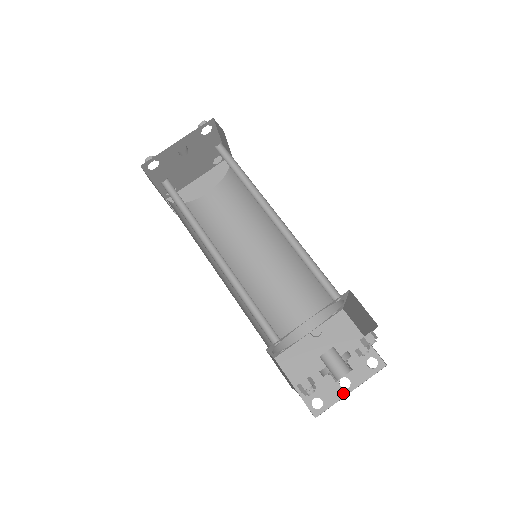
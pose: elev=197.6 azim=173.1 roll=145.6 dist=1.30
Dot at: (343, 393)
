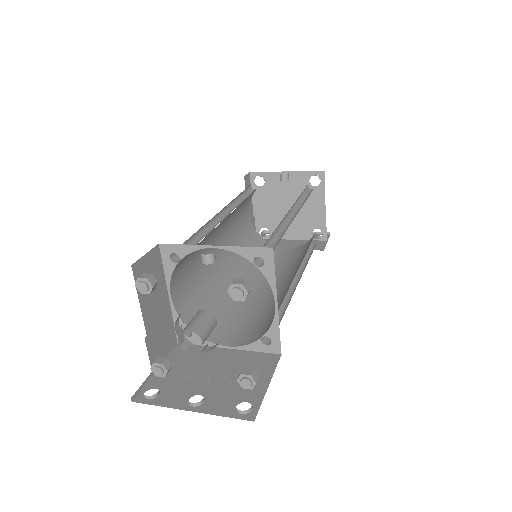
Dot at: (182, 406)
